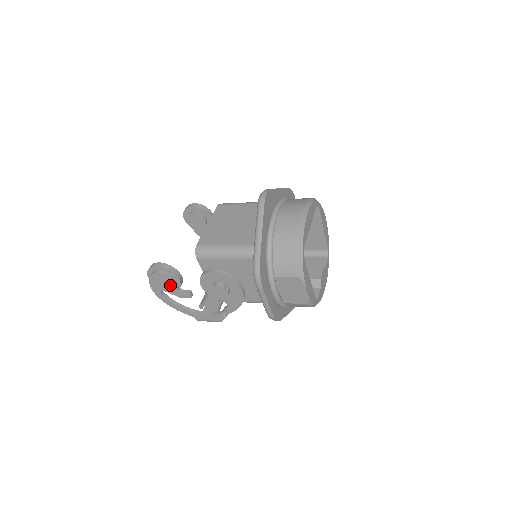
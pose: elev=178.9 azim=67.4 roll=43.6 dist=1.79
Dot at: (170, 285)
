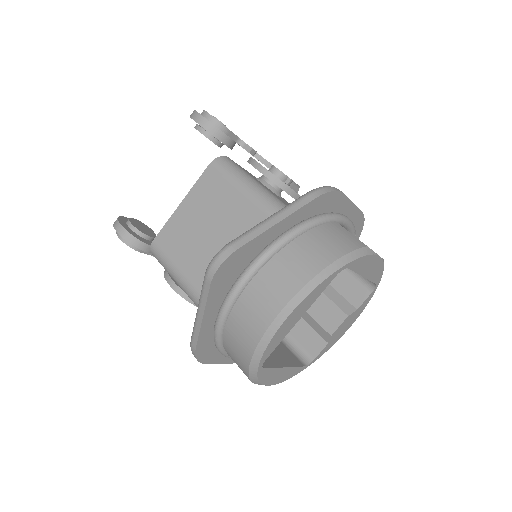
Dot at: occluded
